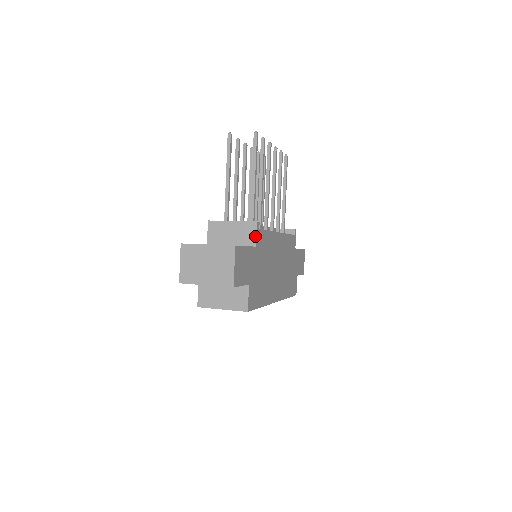
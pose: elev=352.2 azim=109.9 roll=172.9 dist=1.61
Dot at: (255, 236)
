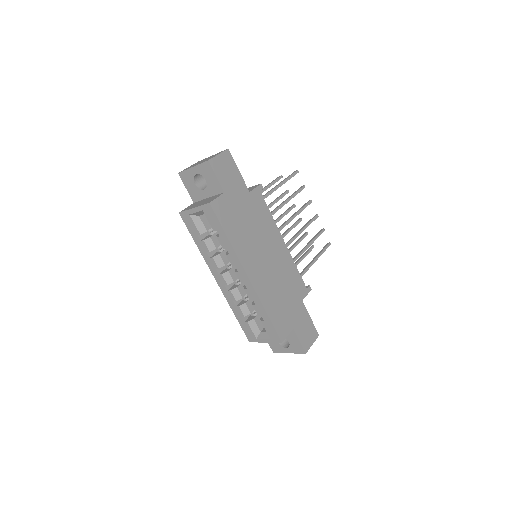
Dot at: (253, 189)
